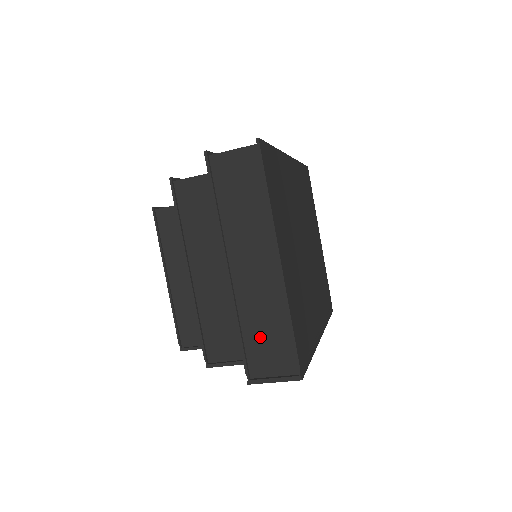
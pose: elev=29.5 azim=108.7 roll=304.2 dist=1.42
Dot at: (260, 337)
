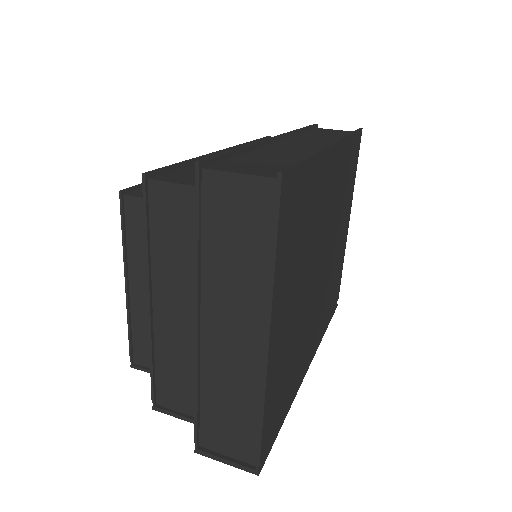
Dot at: (221, 413)
